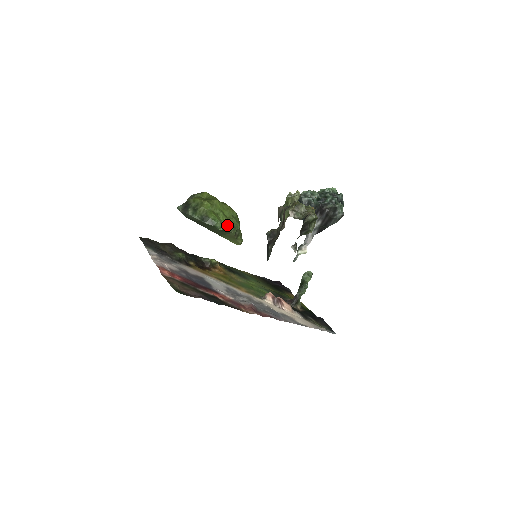
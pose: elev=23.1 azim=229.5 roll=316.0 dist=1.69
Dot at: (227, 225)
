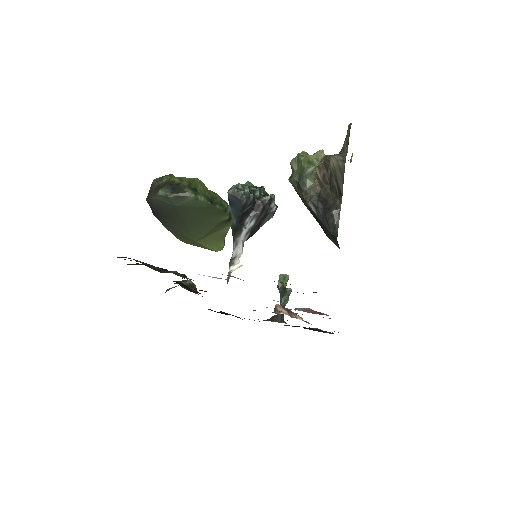
Dot at: occluded
